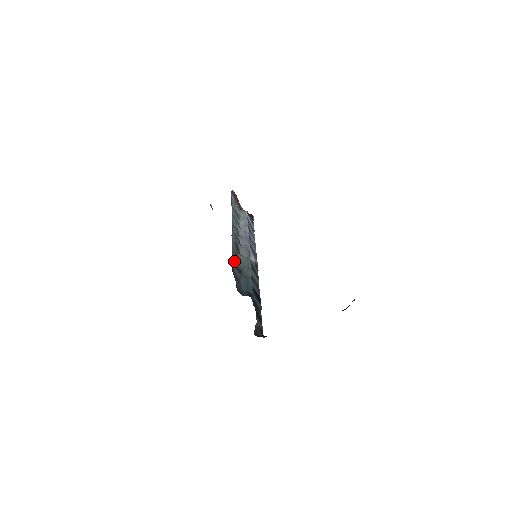
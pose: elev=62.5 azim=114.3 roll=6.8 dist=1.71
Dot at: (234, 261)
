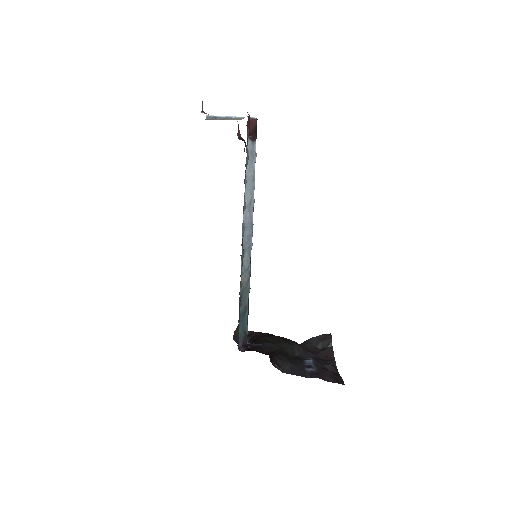
Dot at: occluded
